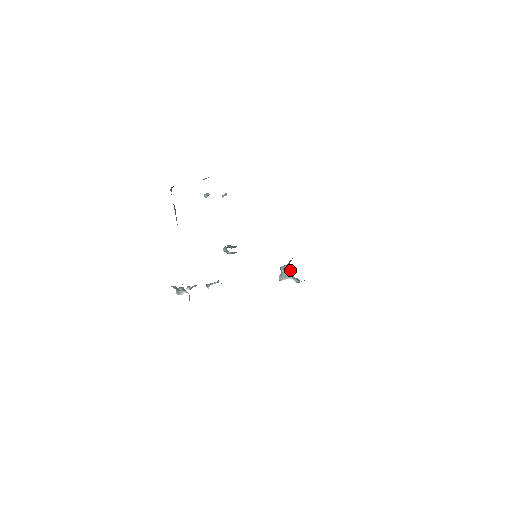
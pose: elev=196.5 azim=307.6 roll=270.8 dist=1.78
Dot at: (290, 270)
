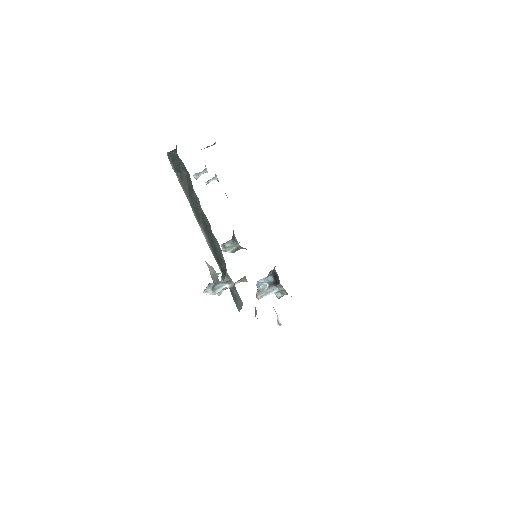
Dot at: (276, 280)
